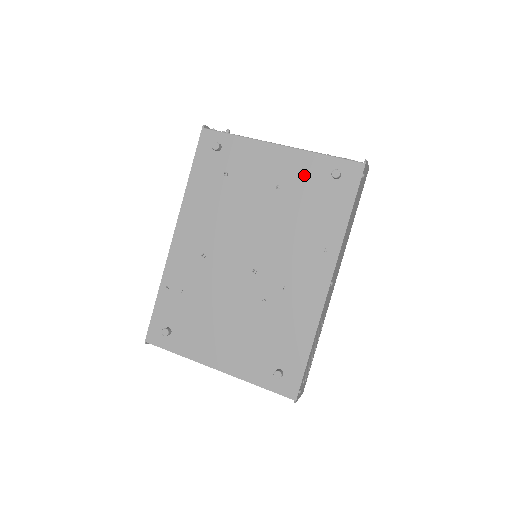
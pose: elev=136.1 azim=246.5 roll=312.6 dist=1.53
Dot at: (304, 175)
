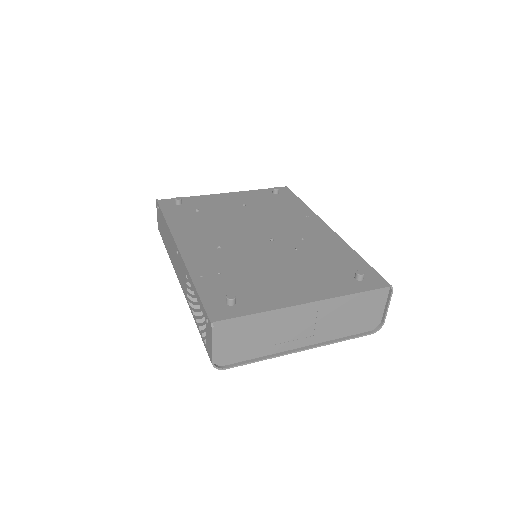
Dot at: (256, 198)
